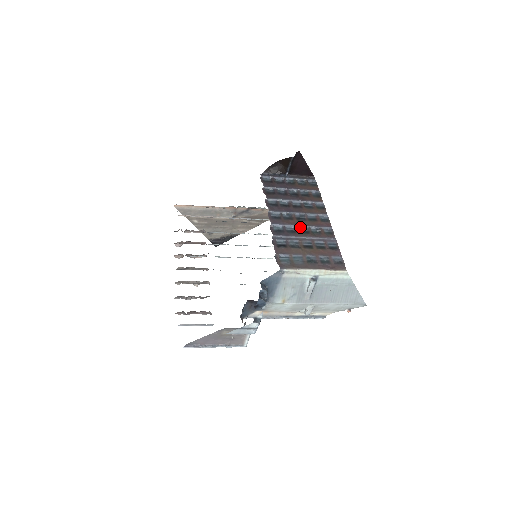
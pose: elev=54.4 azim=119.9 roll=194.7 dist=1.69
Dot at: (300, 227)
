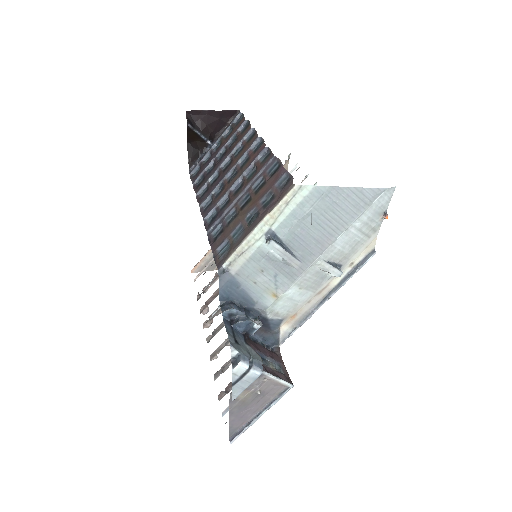
Dot at: (233, 188)
